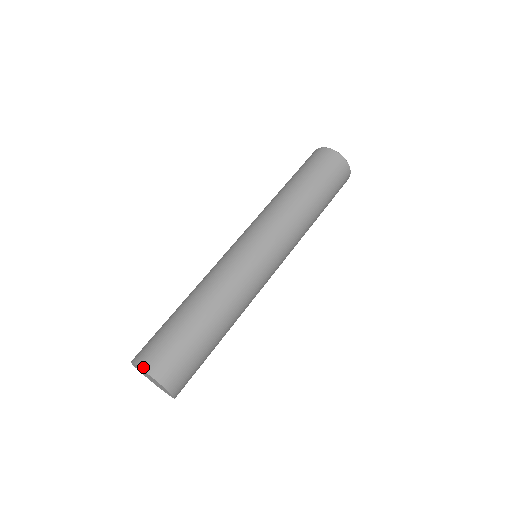
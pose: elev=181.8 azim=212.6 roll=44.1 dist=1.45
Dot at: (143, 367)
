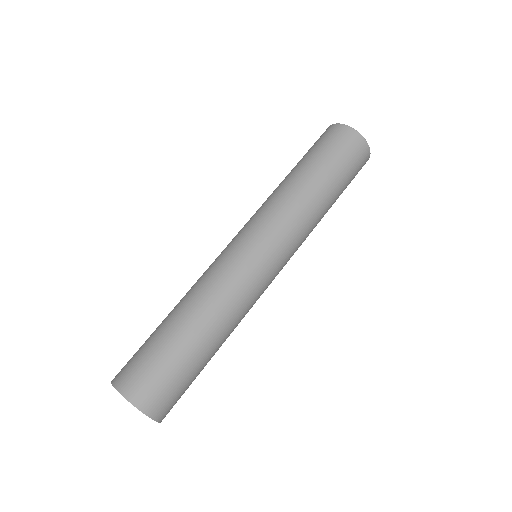
Dot at: (141, 408)
